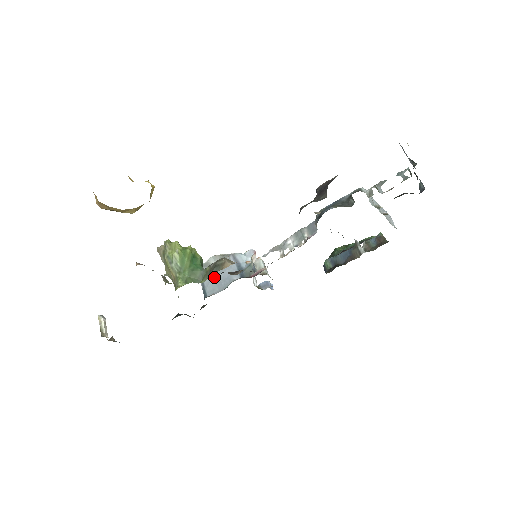
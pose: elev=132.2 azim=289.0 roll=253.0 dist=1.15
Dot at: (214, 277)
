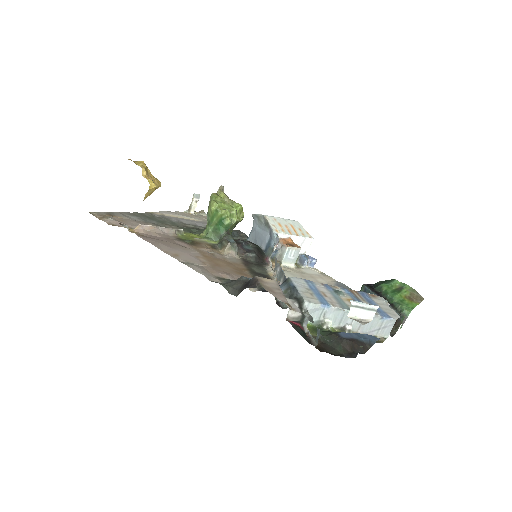
Dot at: (236, 240)
